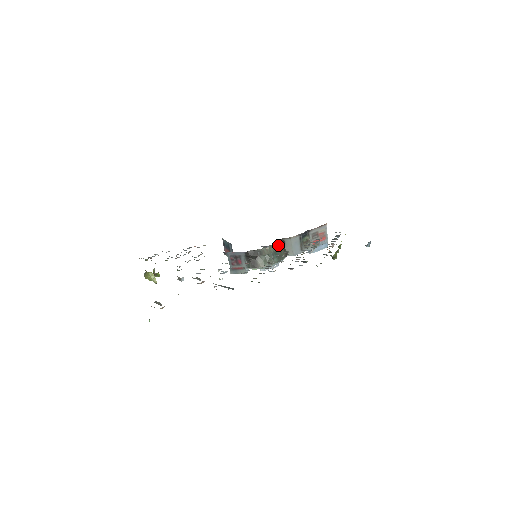
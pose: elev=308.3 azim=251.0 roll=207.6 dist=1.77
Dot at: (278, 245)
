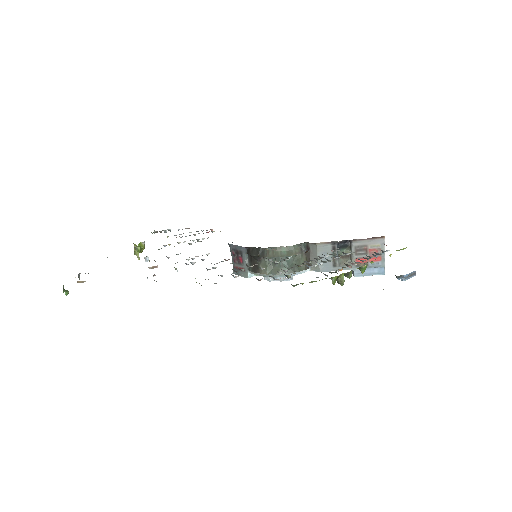
Dot at: (293, 249)
